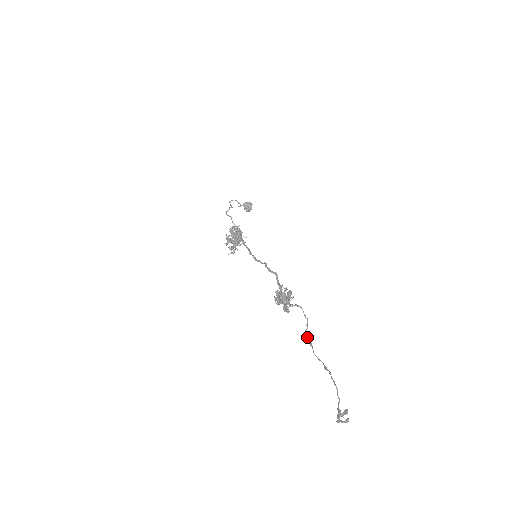
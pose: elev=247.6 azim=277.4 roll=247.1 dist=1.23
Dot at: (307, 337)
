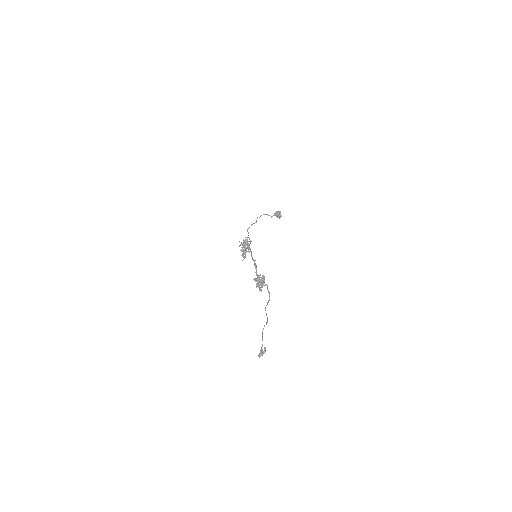
Dot at: occluded
